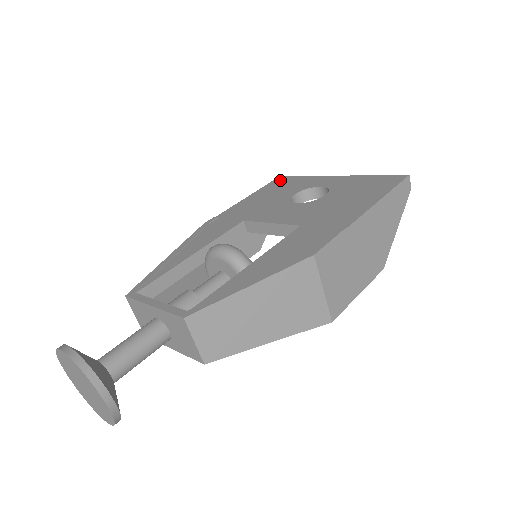
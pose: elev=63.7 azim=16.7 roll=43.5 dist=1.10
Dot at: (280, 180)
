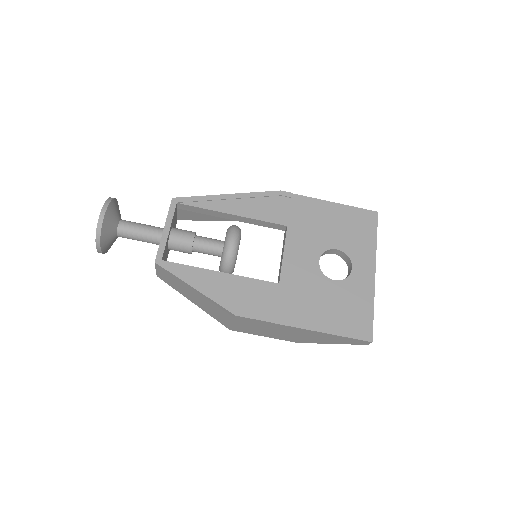
Dot at: (368, 218)
